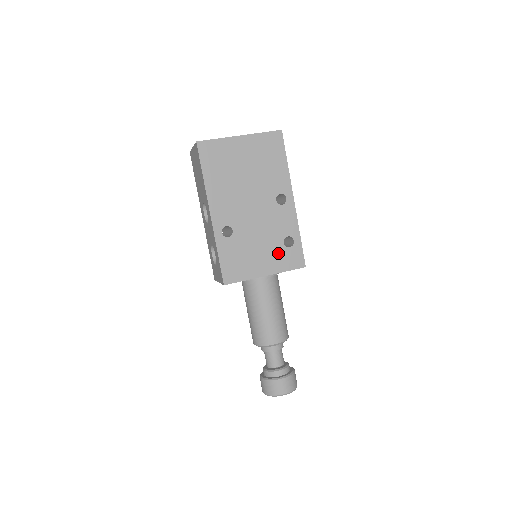
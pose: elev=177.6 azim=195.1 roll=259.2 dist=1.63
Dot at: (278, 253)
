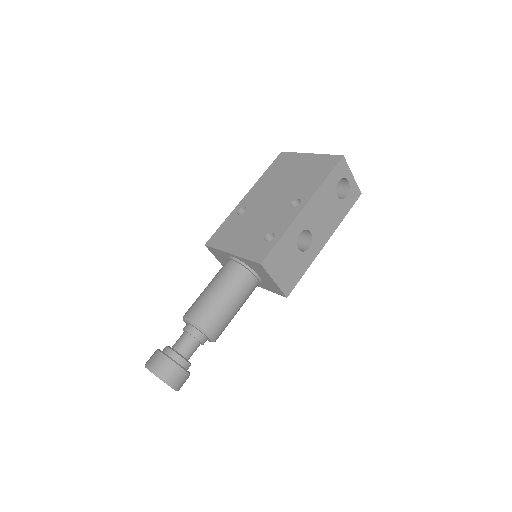
Dot at: (254, 242)
